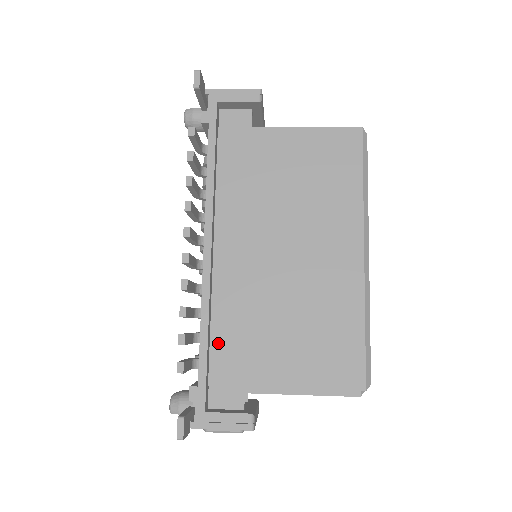
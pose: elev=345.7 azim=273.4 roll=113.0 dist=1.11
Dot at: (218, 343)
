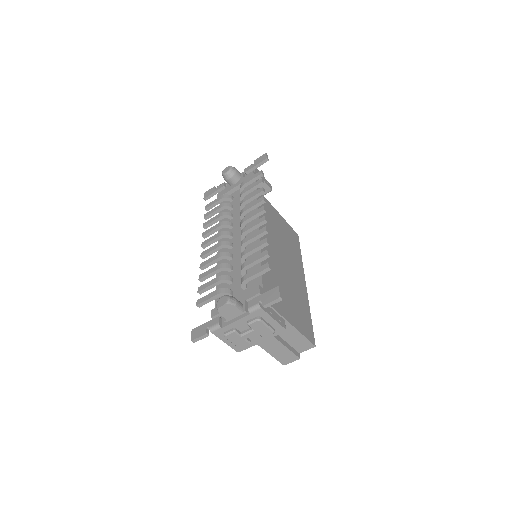
Dot at: occluded
